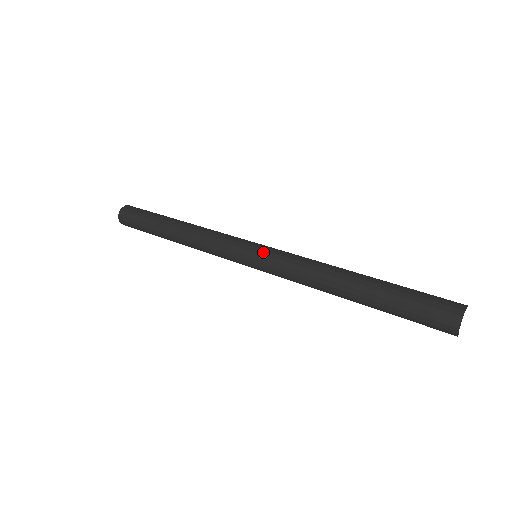
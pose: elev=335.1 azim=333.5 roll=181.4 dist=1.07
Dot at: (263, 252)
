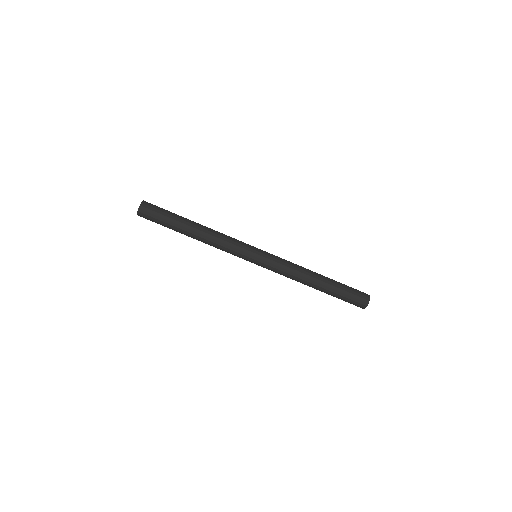
Dot at: occluded
